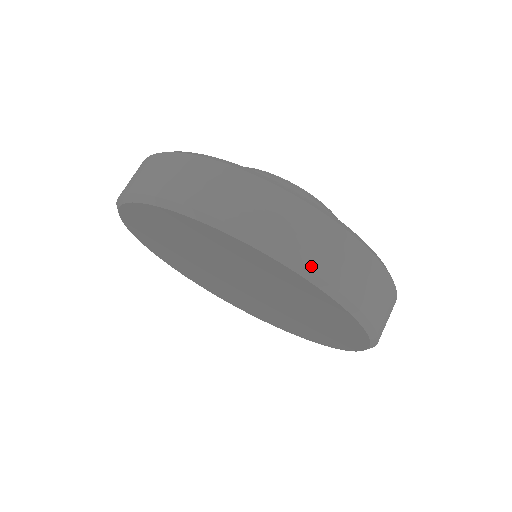
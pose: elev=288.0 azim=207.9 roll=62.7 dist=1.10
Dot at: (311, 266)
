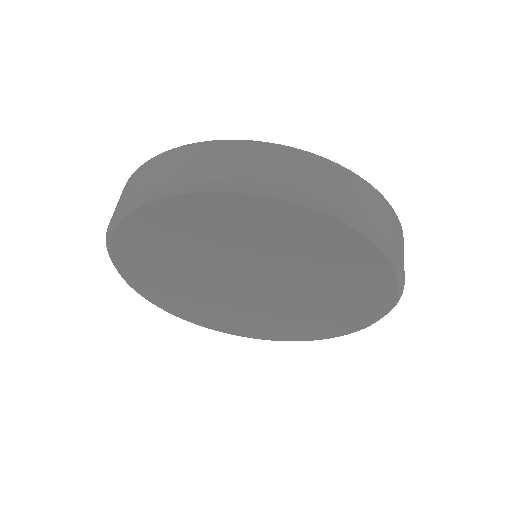
Dot at: (147, 190)
